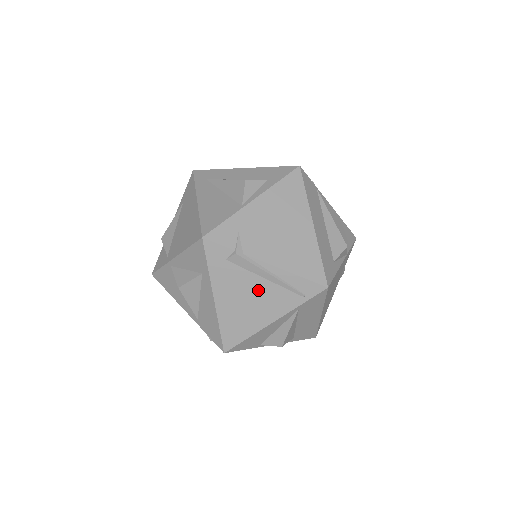
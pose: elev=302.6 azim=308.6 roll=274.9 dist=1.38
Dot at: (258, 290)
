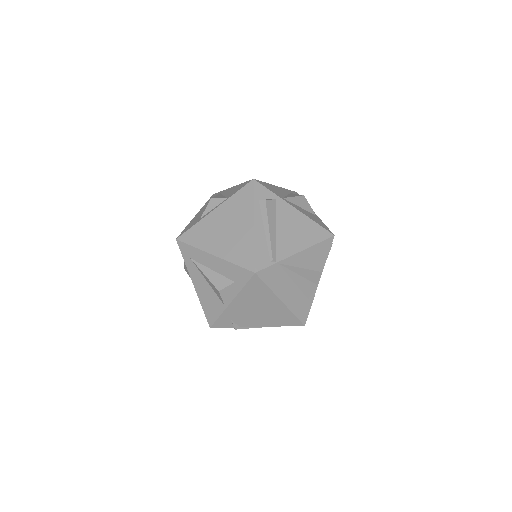
Dot at: occluded
